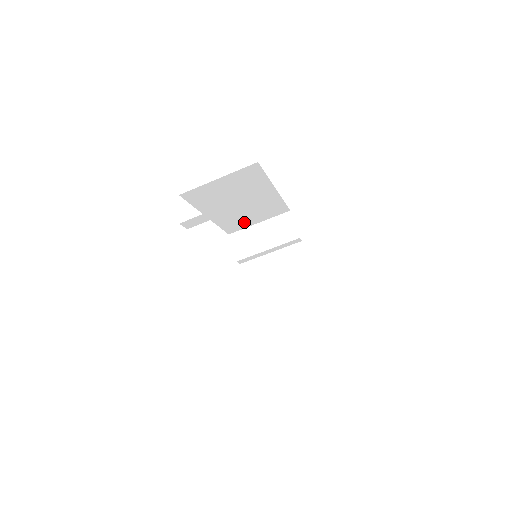
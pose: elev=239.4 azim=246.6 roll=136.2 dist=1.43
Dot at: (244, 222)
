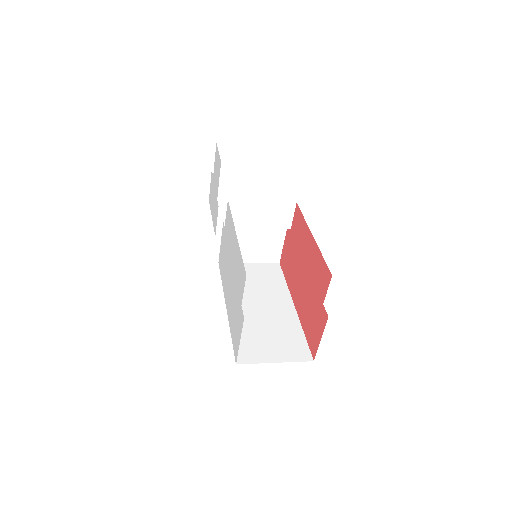
Dot at: occluded
